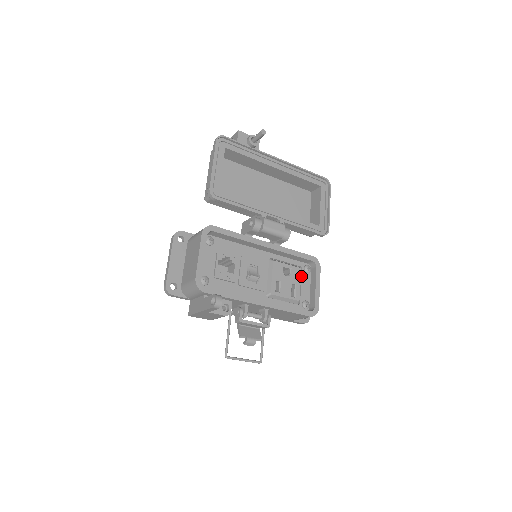
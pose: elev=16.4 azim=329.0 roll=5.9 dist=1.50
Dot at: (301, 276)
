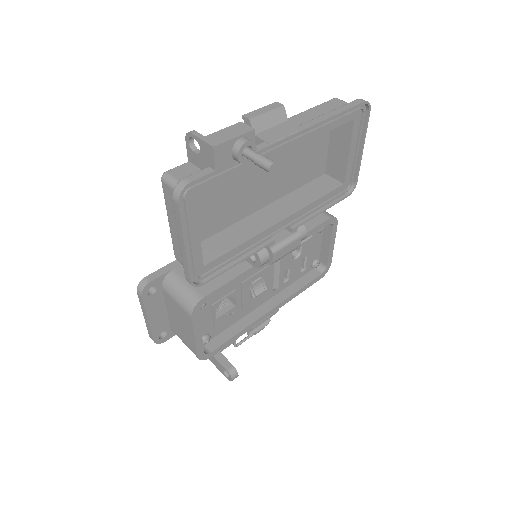
Dot at: occluded
